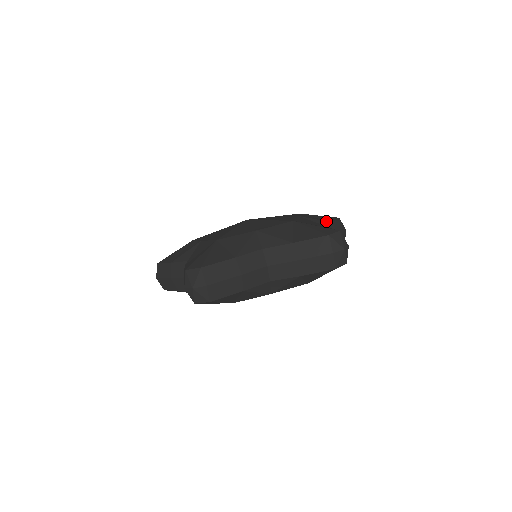
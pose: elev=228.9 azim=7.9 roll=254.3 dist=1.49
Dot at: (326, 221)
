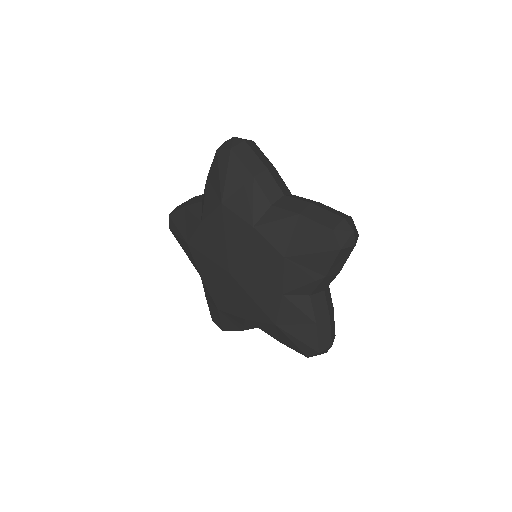
Dot at: (331, 300)
